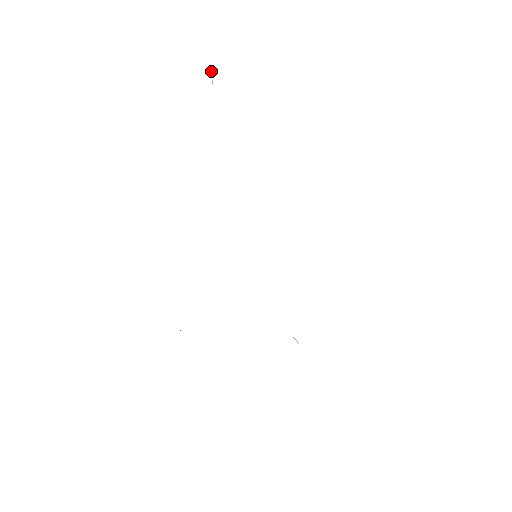
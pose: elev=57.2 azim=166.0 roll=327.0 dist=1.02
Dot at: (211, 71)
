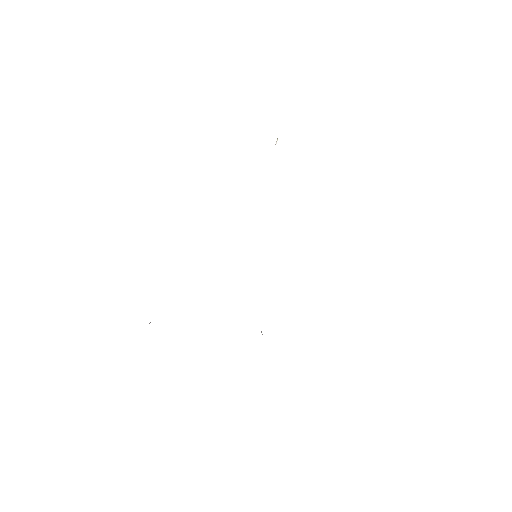
Dot at: (277, 139)
